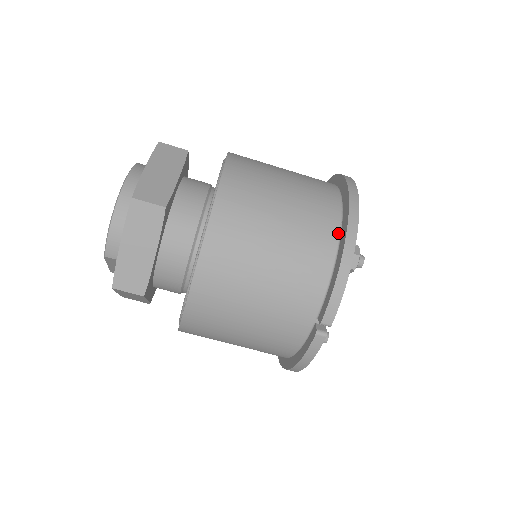
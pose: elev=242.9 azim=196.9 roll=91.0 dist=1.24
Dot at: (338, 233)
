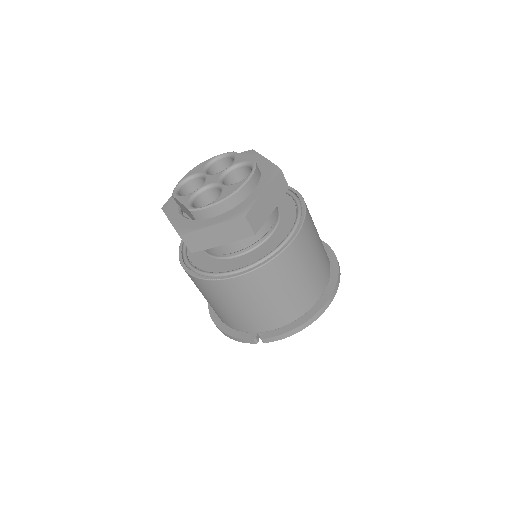
Dot at: (311, 308)
